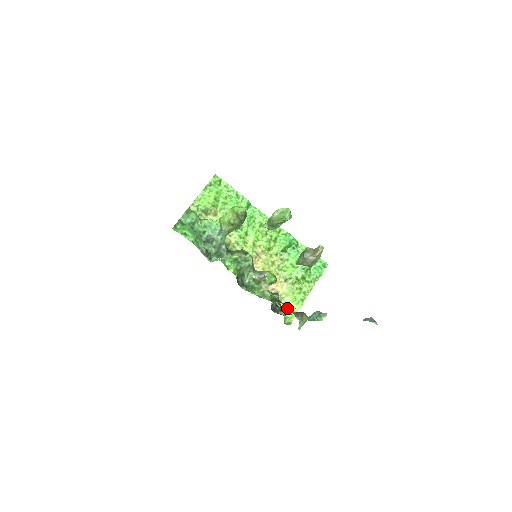
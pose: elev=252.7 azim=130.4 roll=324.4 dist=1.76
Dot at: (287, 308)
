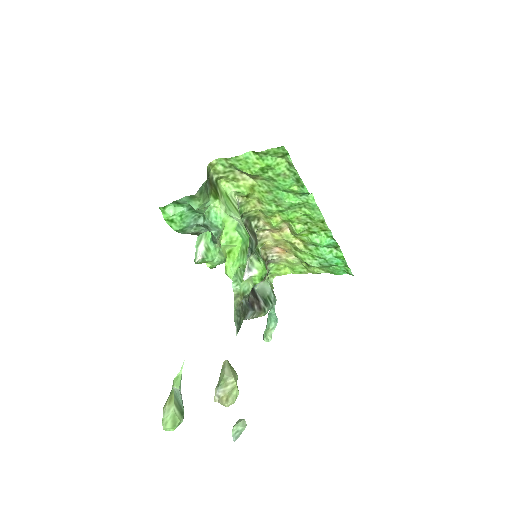
Dot at: (280, 268)
